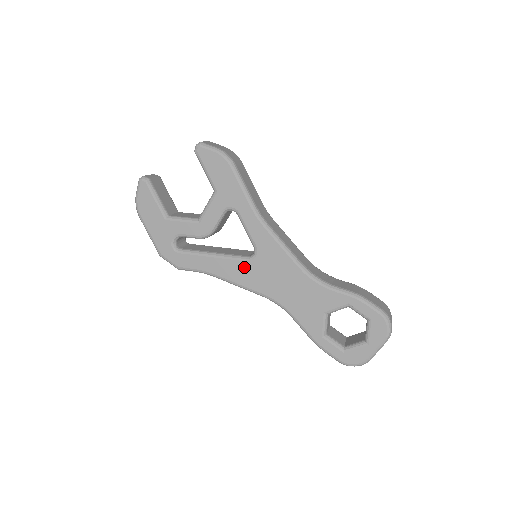
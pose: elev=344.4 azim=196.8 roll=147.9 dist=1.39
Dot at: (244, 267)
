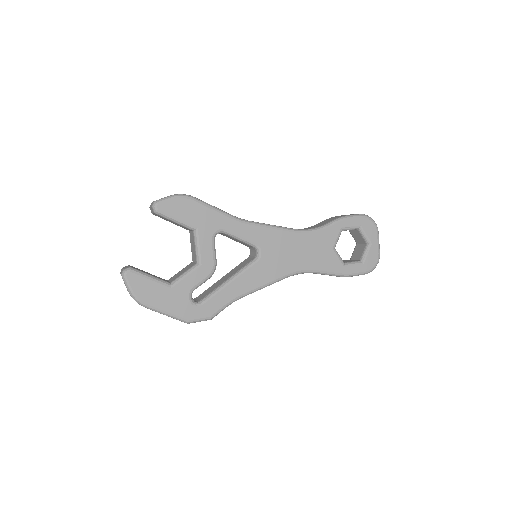
Dot at: (259, 268)
